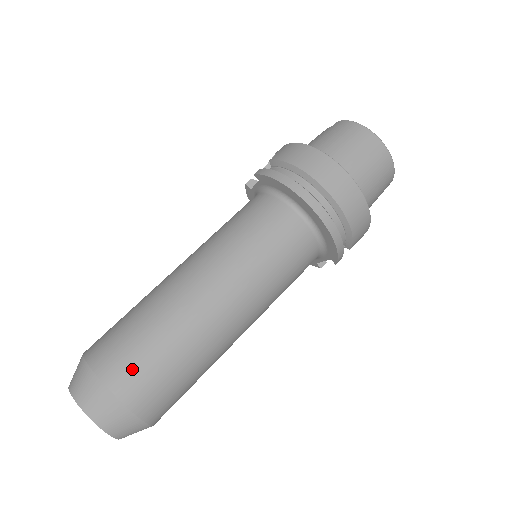
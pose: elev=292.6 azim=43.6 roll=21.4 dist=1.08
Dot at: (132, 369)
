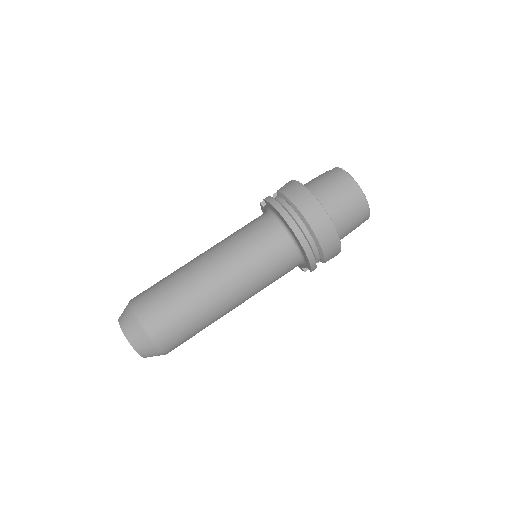
Dot at: (157, 316)
